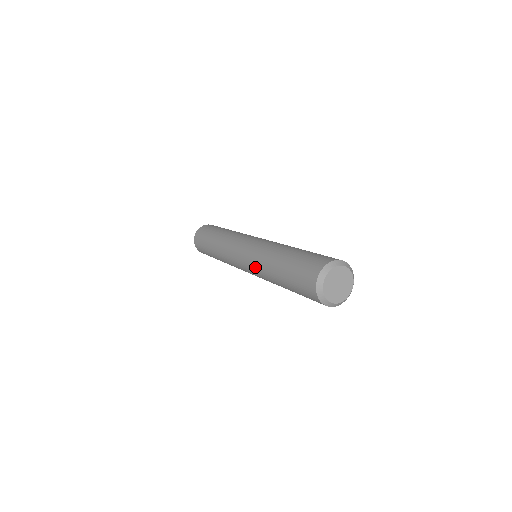
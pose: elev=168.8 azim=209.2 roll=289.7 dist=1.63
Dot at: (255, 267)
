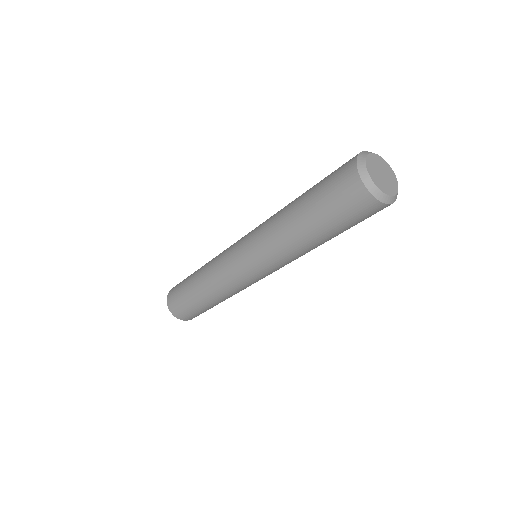
Dot at: (267, 219)
